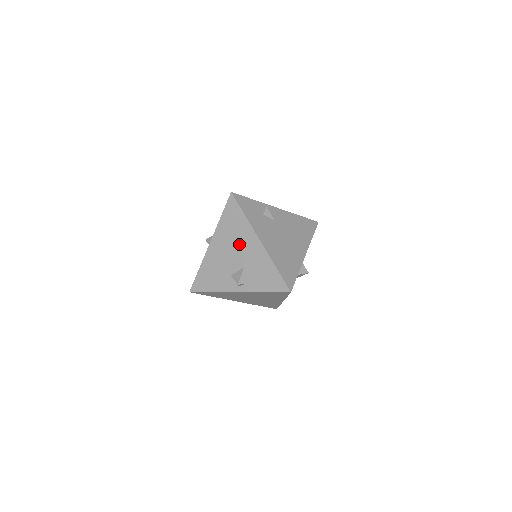
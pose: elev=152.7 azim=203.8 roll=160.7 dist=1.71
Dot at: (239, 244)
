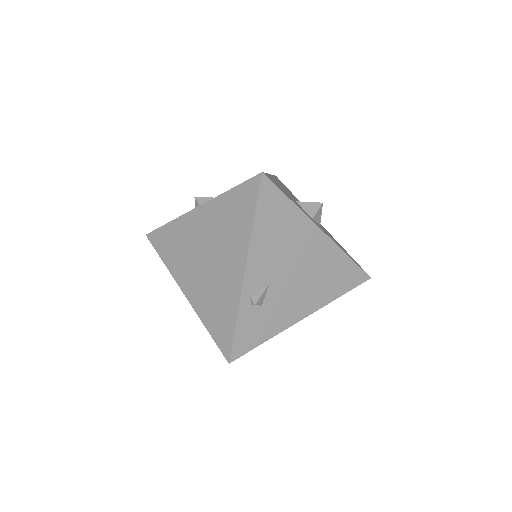
Dot at: occluded
